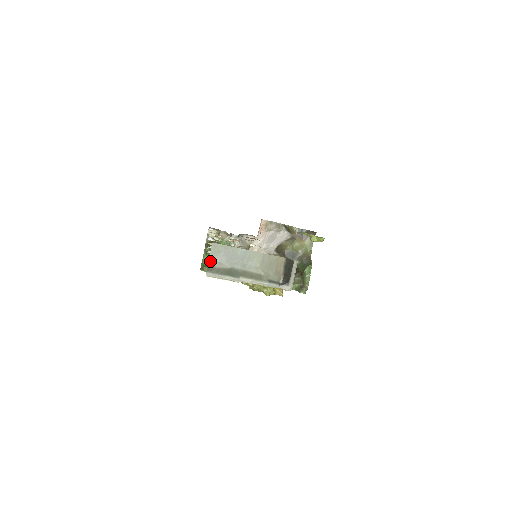
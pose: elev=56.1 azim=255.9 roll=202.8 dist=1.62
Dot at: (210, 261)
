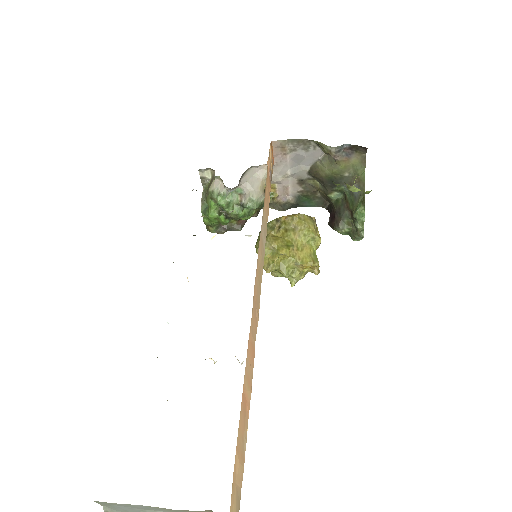
Dot at: (105, 508)
